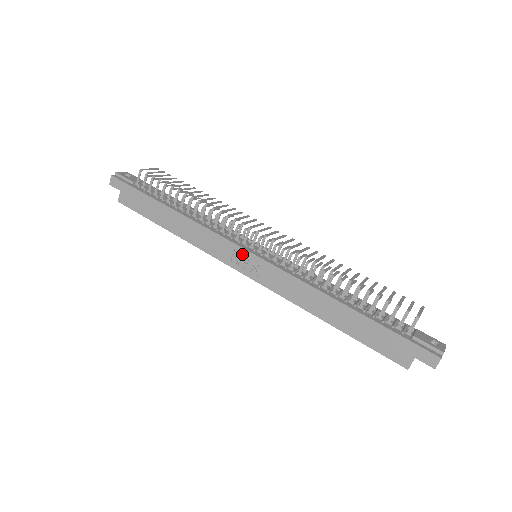
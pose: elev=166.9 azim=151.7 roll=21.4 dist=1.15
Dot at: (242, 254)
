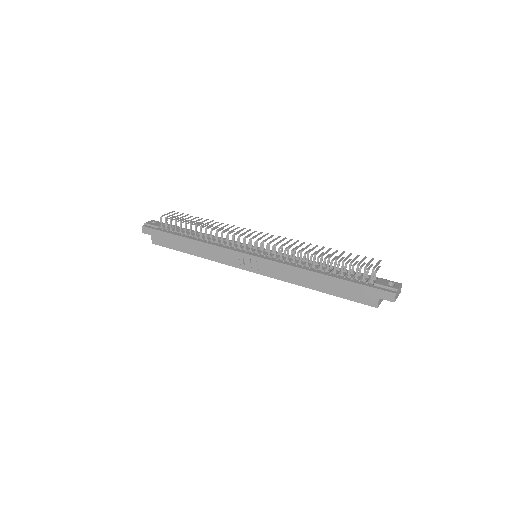
Dot at: (245, 257)
